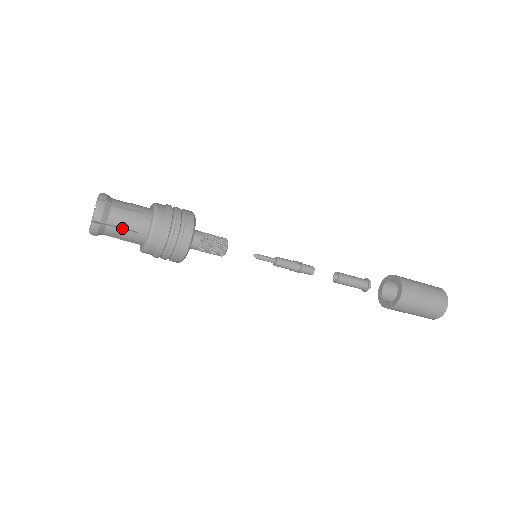
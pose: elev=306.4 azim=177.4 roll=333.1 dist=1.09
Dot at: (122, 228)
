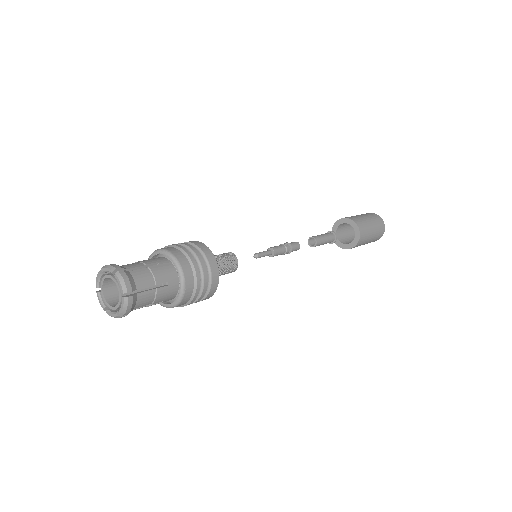
Dot at: (152, 289)
